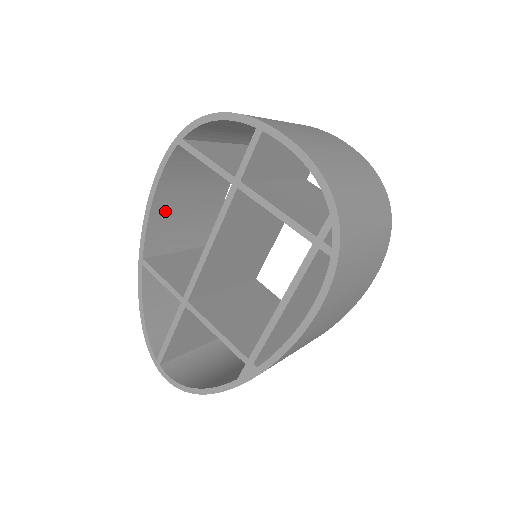
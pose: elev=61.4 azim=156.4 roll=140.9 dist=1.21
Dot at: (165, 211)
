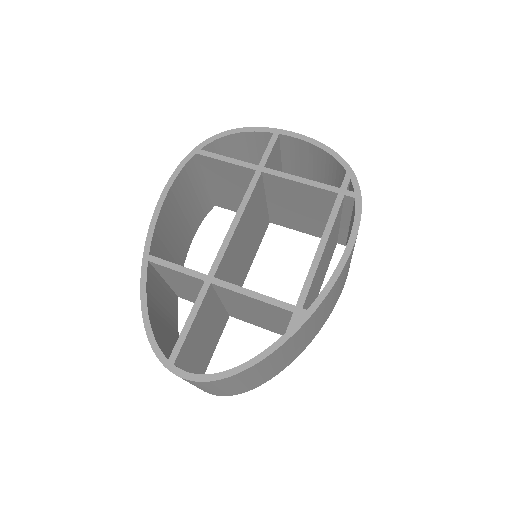
Dot at: (166, 220)
